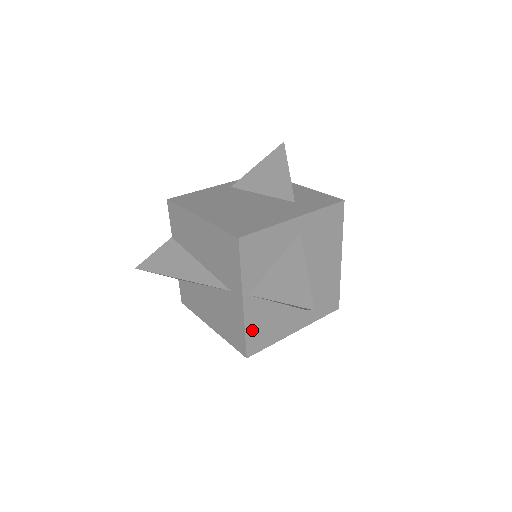
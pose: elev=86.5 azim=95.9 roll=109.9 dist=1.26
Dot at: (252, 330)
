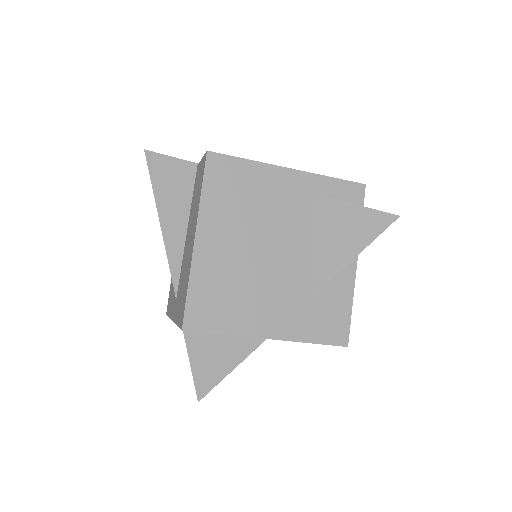
Dot at: occluded
